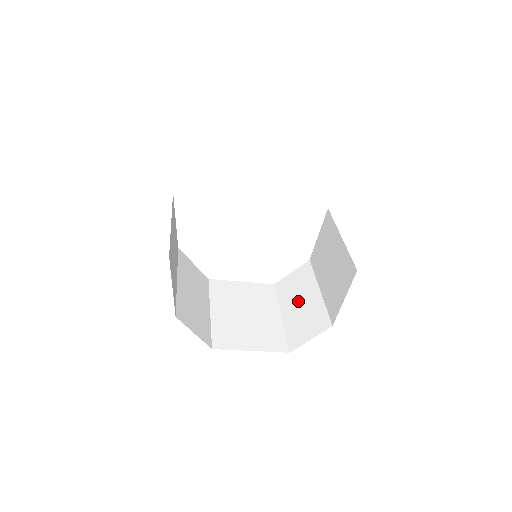
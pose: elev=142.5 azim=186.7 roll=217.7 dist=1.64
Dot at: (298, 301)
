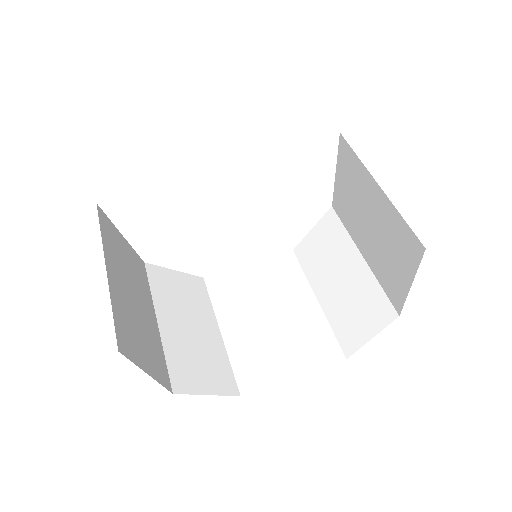
Dot at: (335, 276)
